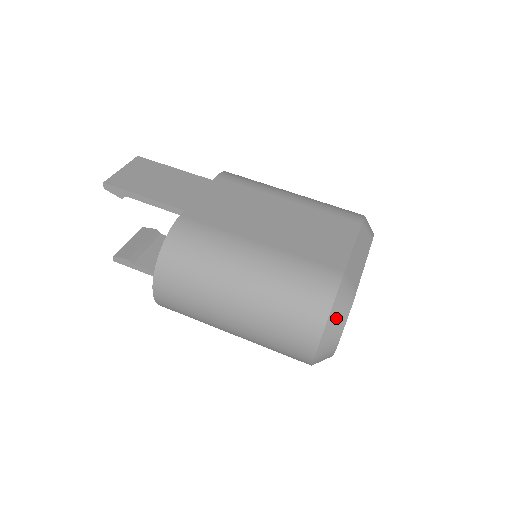
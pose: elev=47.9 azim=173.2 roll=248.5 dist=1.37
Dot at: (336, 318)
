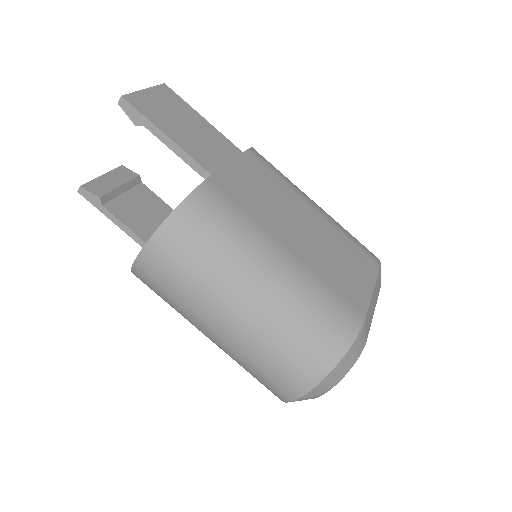
Dot at: (344, 365)
